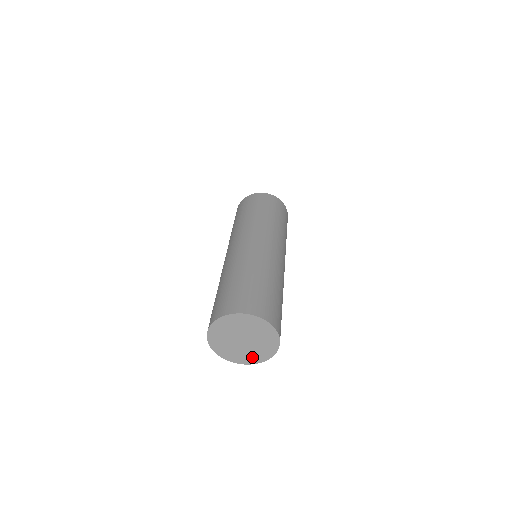
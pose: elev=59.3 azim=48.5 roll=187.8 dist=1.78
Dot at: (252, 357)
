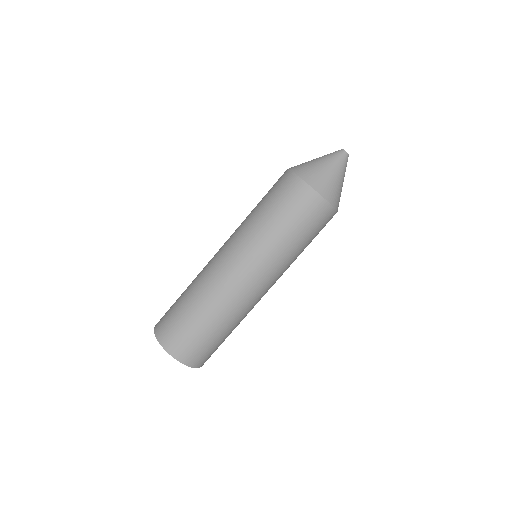
Dot at: occluded
